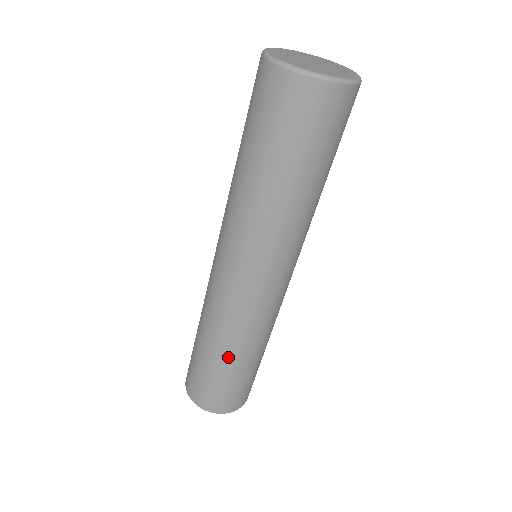
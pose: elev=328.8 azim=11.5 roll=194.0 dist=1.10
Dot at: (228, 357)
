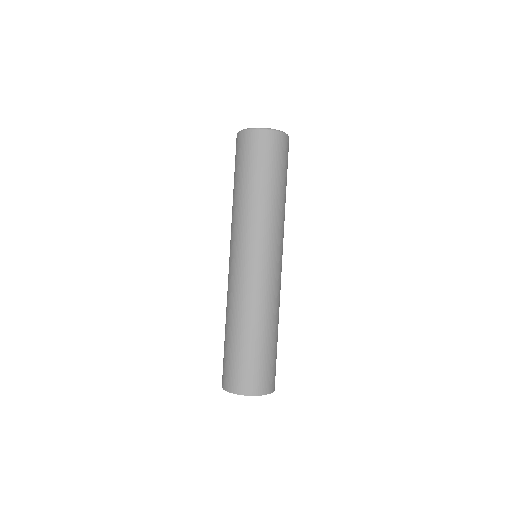
Dot at: (230, 326)
